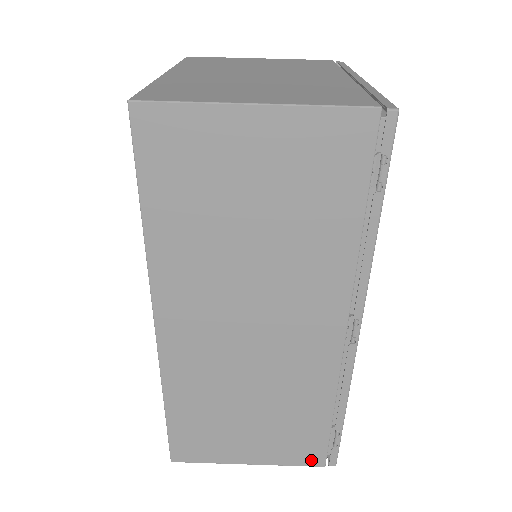
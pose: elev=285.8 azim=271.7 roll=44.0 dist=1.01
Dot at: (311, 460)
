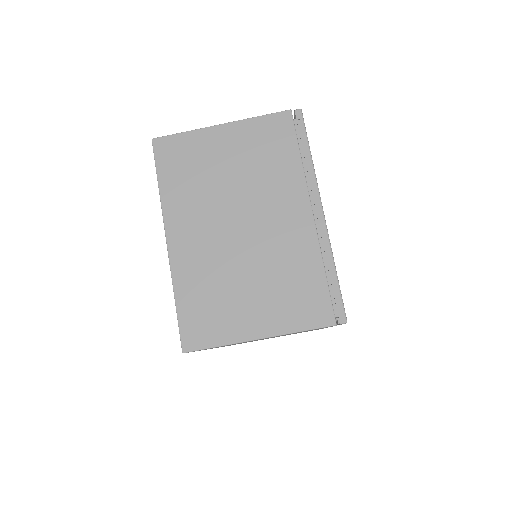
Dot at: occluded
